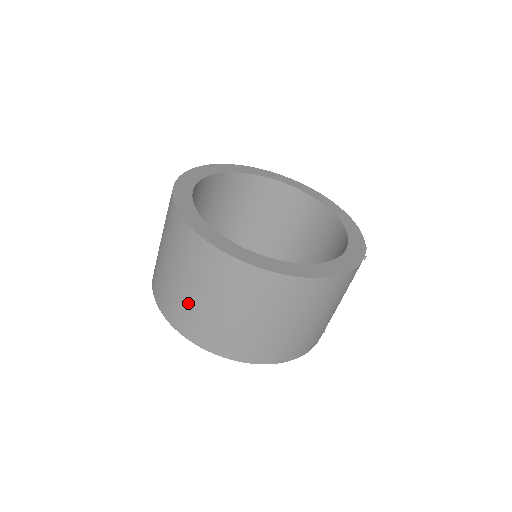
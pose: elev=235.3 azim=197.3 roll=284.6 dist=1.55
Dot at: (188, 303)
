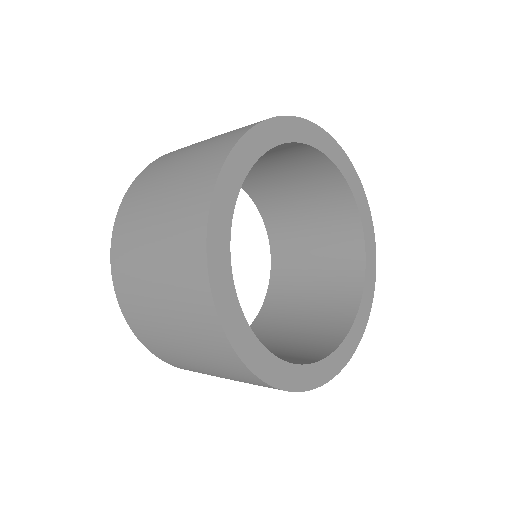
Dot at: occluded
